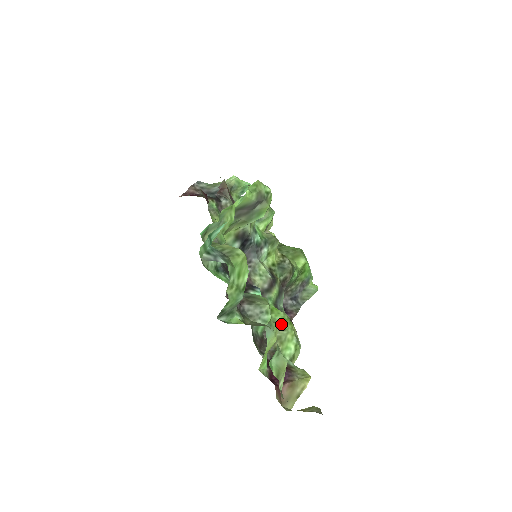
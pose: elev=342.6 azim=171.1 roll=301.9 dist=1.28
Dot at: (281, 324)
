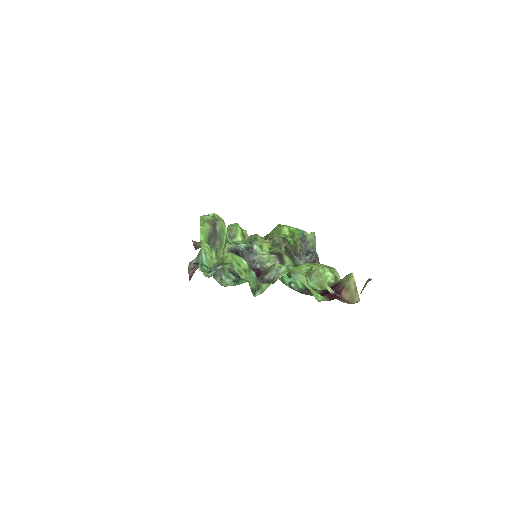
Dot at: (309, 270)
